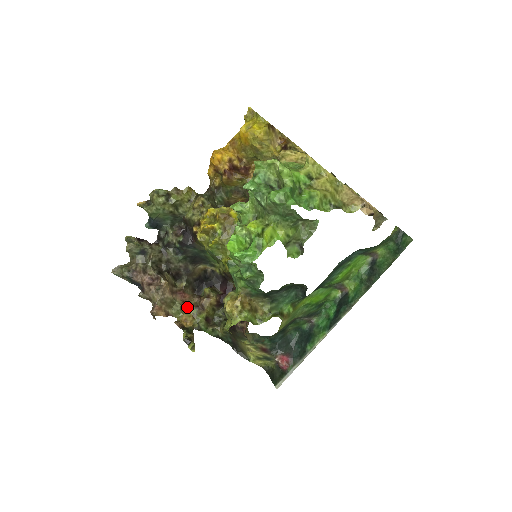
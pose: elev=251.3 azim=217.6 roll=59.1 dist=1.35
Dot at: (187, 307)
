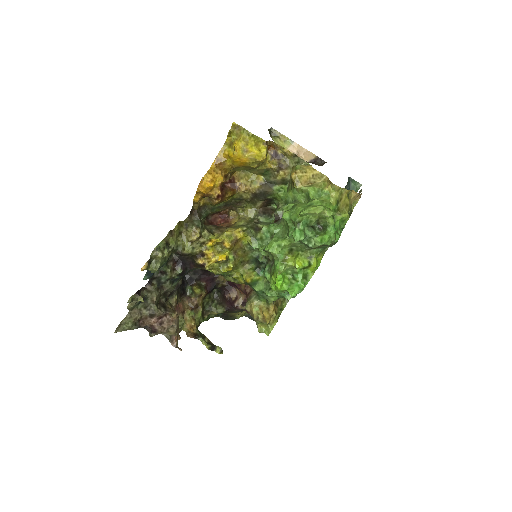
Dot at: (184, 314)
